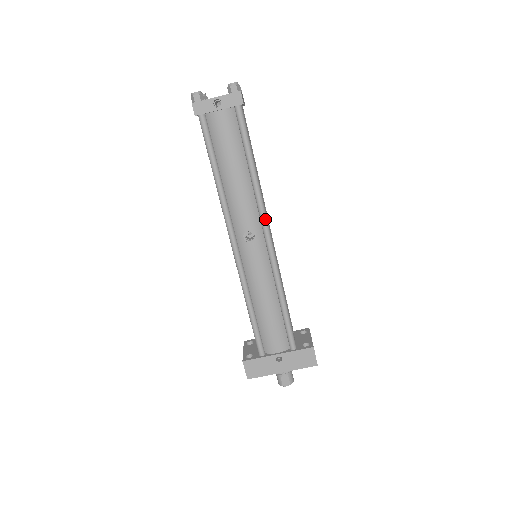
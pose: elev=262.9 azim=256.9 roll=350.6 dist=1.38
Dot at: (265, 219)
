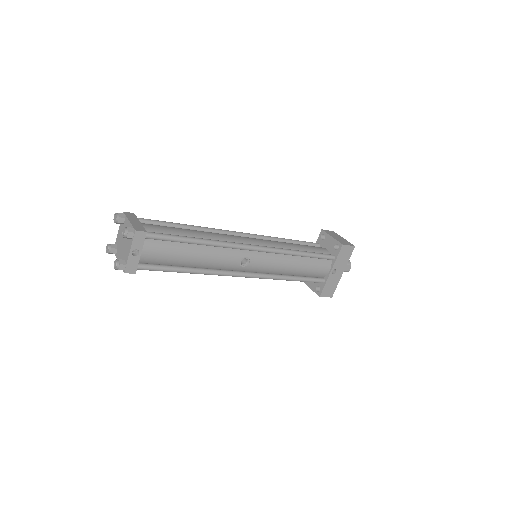
Dot at: (240, 246)
